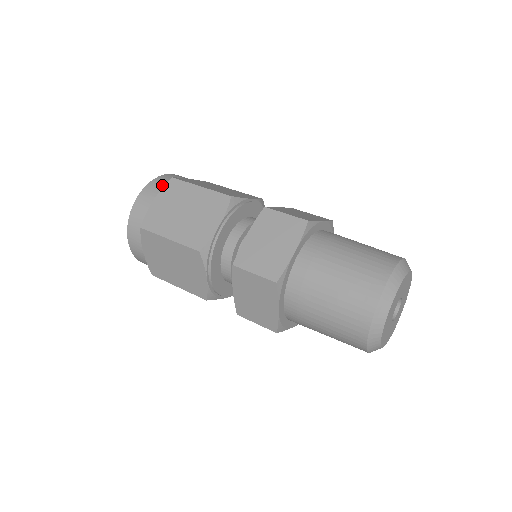
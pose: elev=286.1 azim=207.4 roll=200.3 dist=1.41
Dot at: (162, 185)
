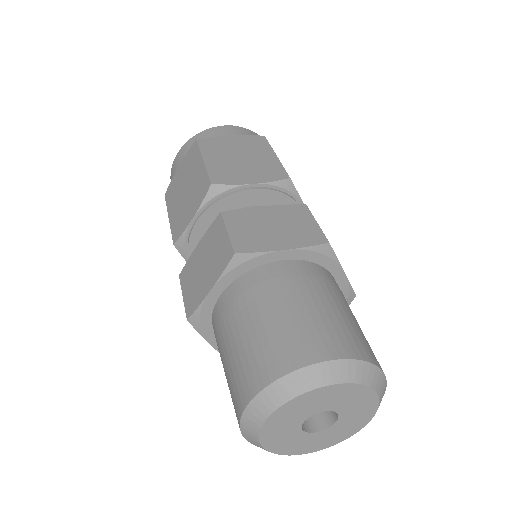
Dot at: occluded
